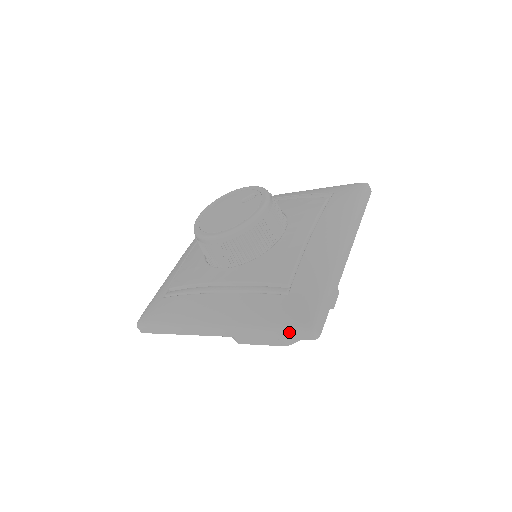
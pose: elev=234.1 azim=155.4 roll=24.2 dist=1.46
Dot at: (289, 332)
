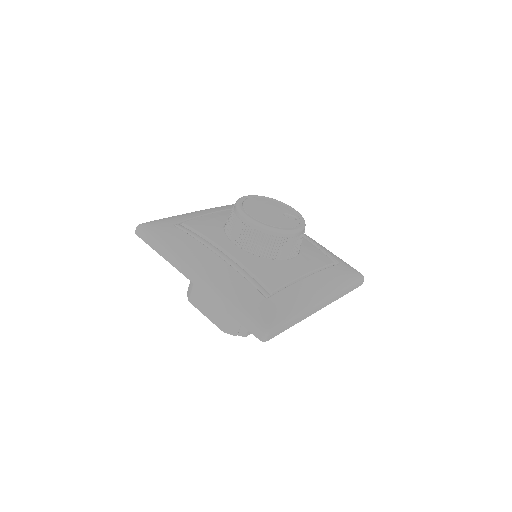
Dot at: (249, 322)
